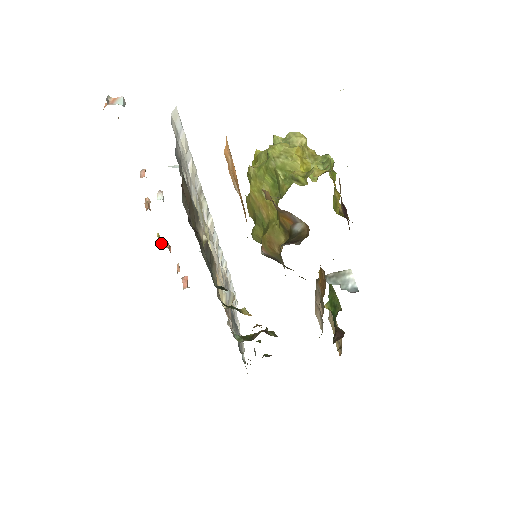
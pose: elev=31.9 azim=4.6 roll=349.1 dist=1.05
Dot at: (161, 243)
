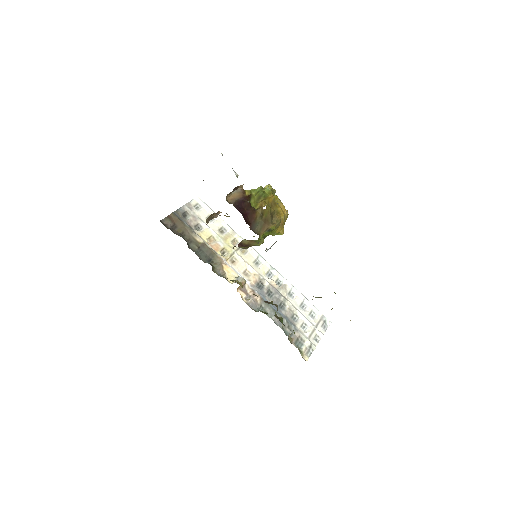
Dot at: occluded
